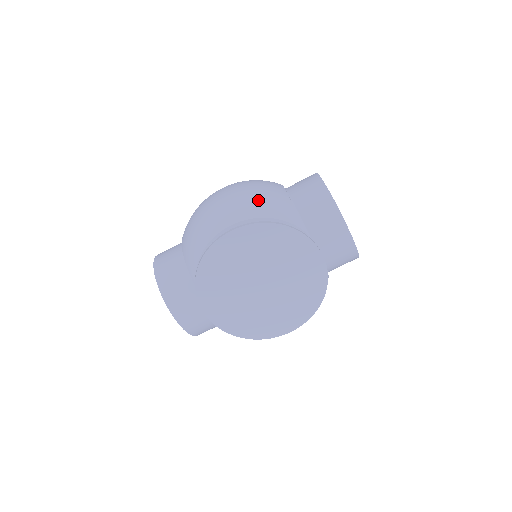
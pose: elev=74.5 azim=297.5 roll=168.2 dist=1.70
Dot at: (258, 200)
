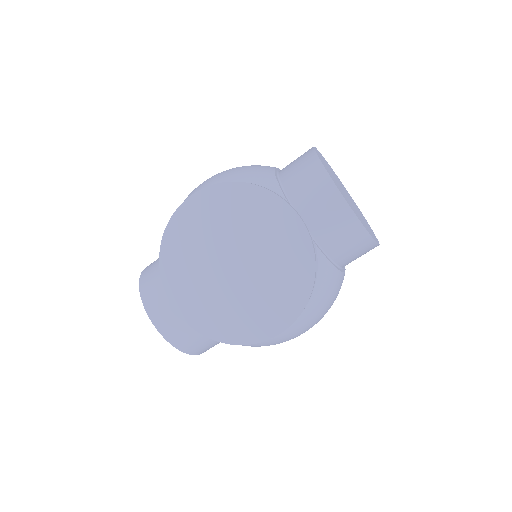
Dot at: (233, 171)
